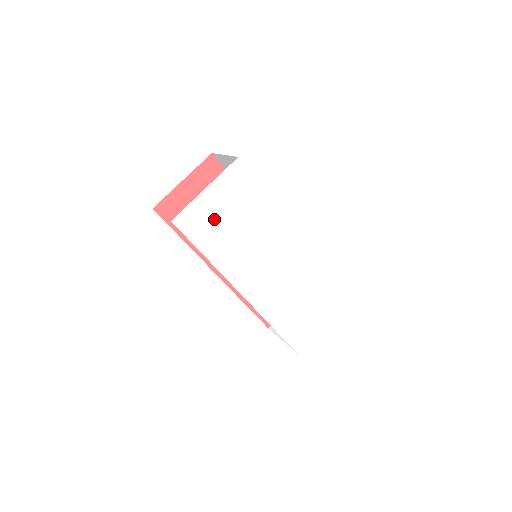
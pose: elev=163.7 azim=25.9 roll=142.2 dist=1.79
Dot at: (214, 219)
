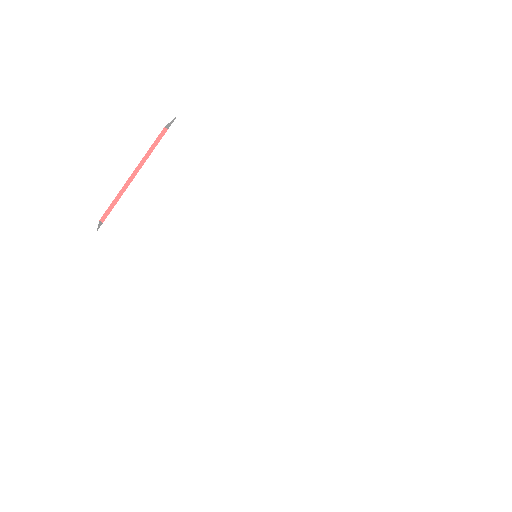
Dot at: (164, 216)
